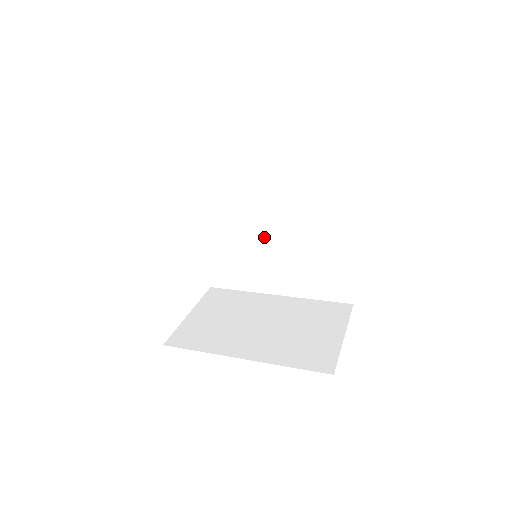
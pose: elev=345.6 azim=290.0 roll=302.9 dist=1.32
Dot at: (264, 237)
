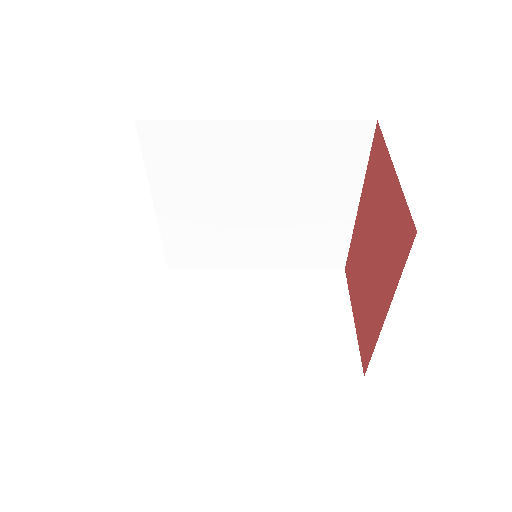
Dot at: (243, 213)
